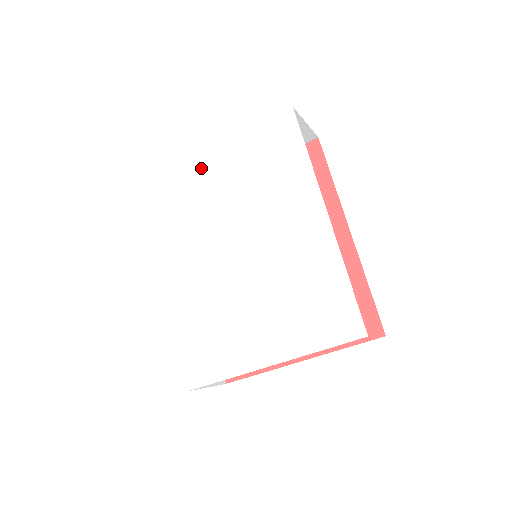
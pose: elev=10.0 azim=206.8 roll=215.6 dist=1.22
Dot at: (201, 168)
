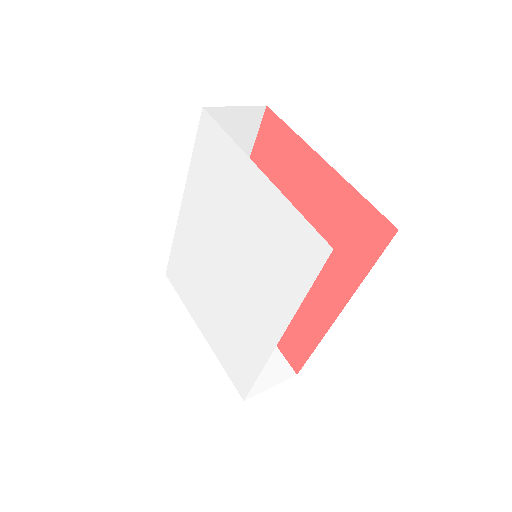
Dot at: (244, 168)
